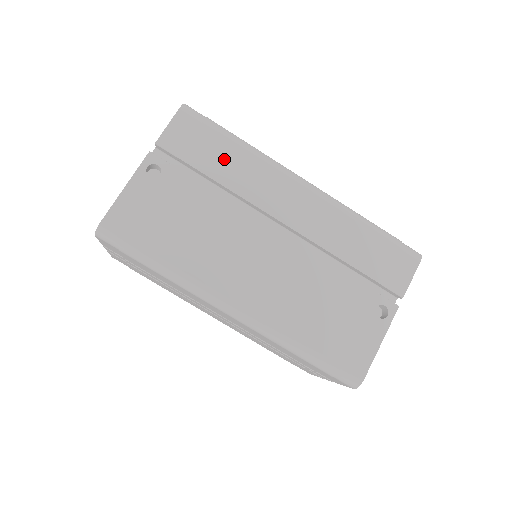
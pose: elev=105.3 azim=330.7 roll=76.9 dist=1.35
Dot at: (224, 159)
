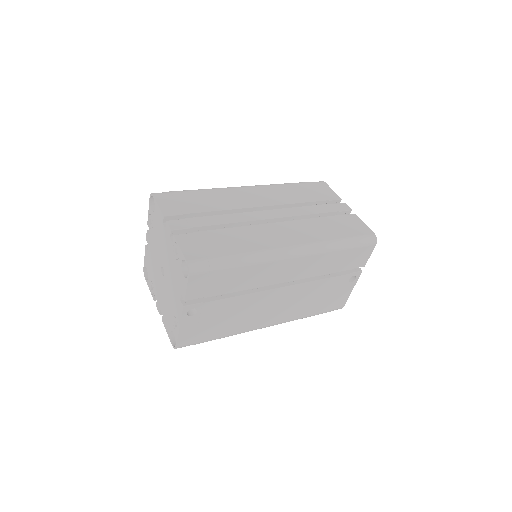
Dot at: (235, 279)
